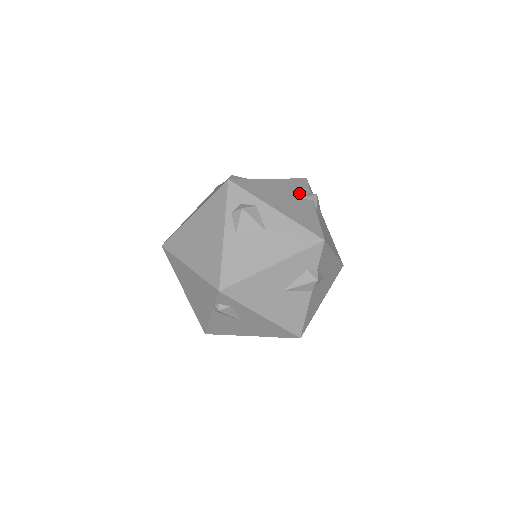
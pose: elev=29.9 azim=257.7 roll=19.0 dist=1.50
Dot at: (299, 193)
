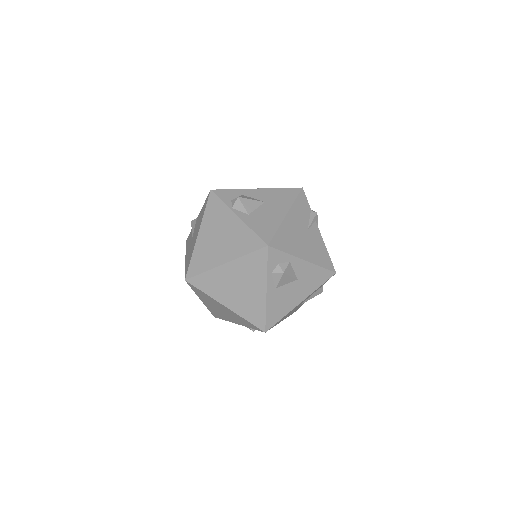
Dot at: (307, 219)
